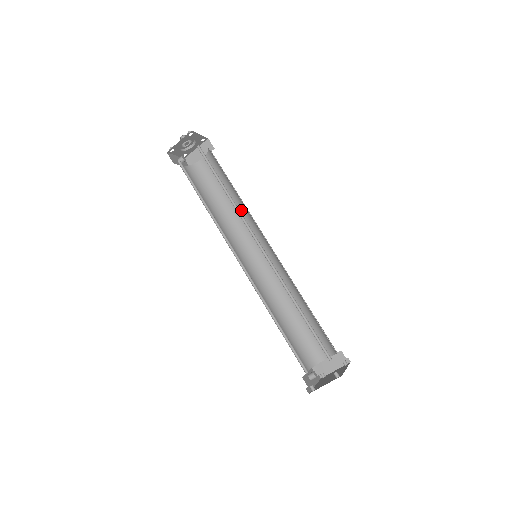
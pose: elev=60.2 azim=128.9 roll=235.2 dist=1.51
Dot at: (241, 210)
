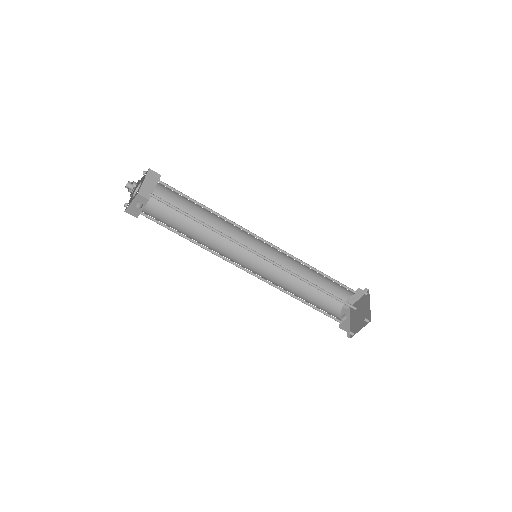
Dot at: (220, 219)
